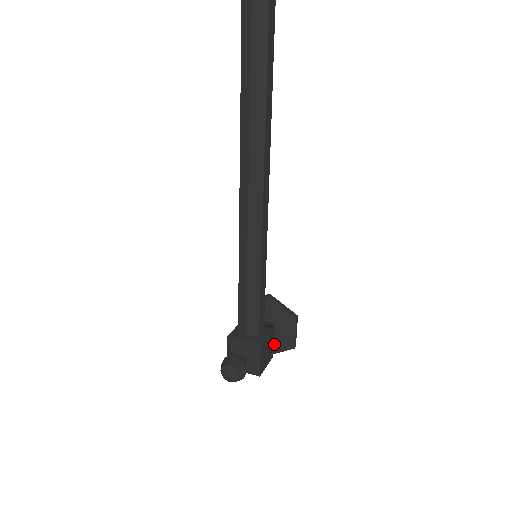
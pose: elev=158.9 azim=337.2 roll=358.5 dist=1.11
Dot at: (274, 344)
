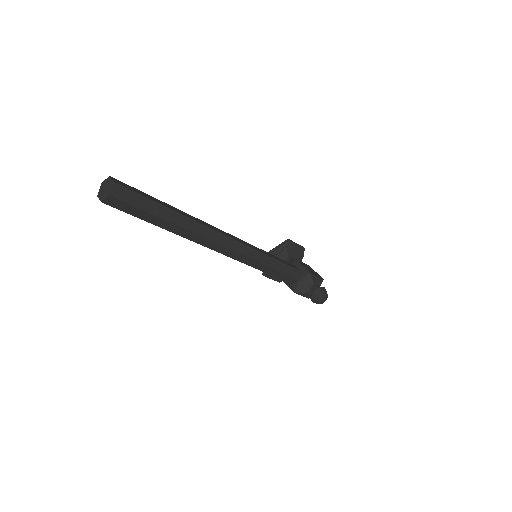
Dot at: occluded
